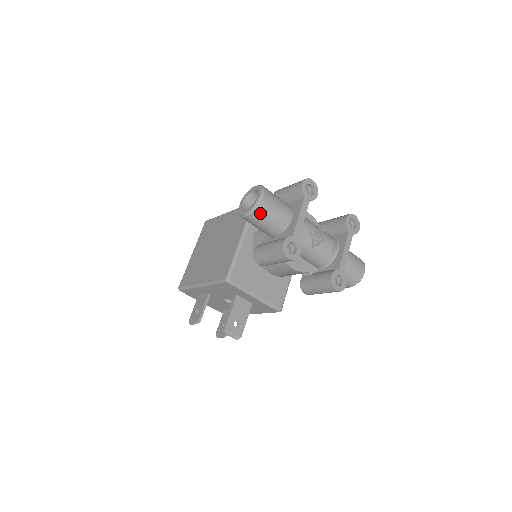
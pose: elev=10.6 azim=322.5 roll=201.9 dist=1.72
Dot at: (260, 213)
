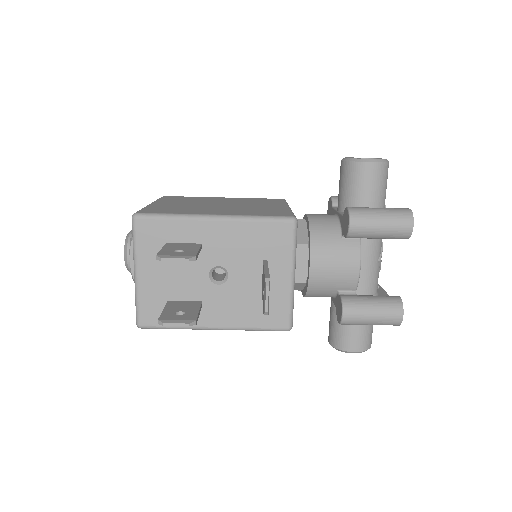
Dot at: (384, 171)
